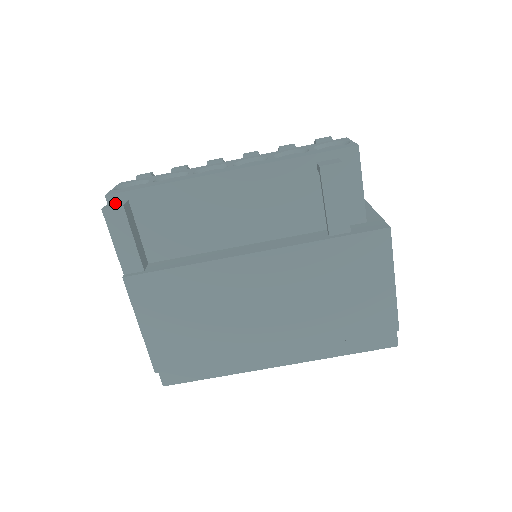
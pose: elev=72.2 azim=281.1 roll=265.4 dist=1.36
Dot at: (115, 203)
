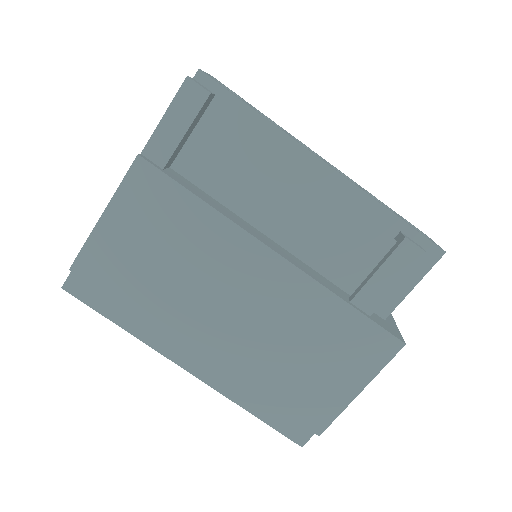
Dot at: (202, 85)
